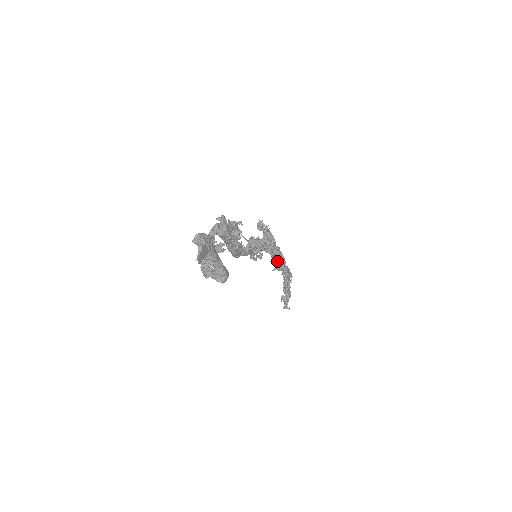
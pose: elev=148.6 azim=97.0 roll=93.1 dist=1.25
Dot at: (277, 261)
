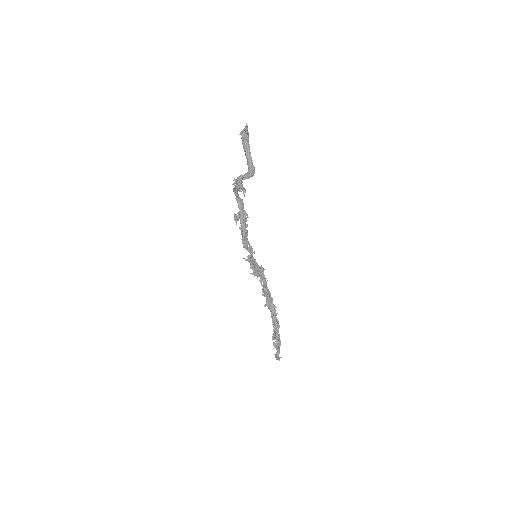
Dot at: (267, 294)
